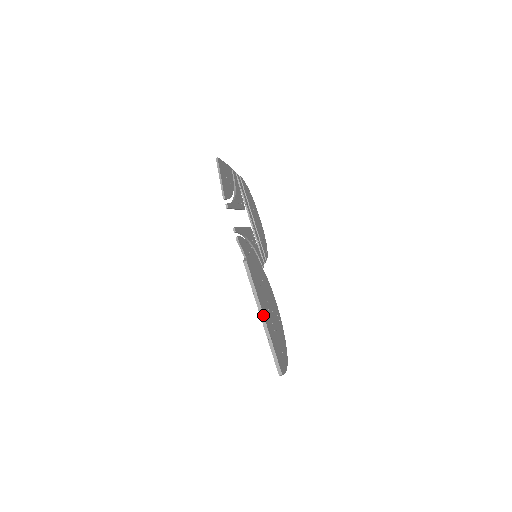
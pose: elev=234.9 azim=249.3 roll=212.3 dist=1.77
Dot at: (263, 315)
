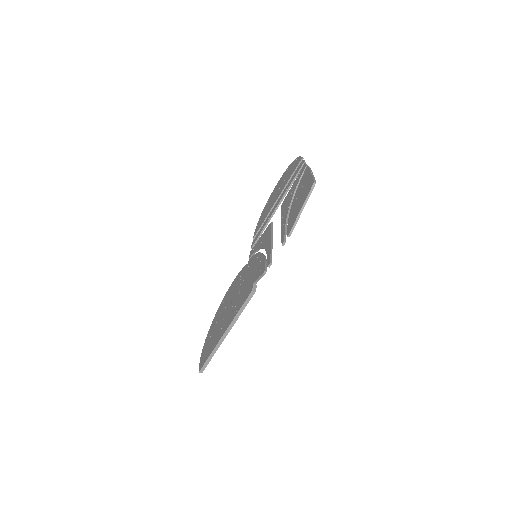
Dot at: occluded
